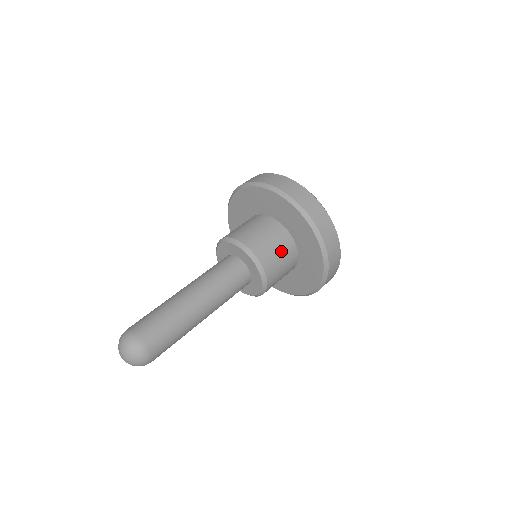
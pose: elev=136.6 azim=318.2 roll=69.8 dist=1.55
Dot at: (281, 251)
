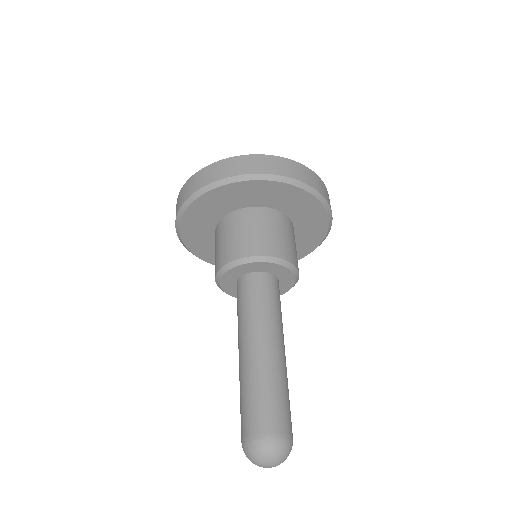
Dot at: (295, 245)
